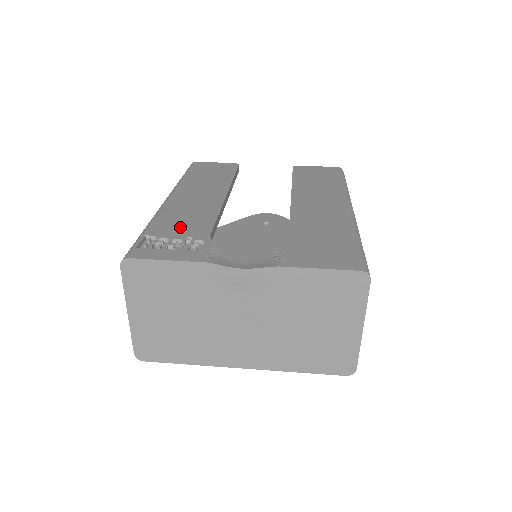
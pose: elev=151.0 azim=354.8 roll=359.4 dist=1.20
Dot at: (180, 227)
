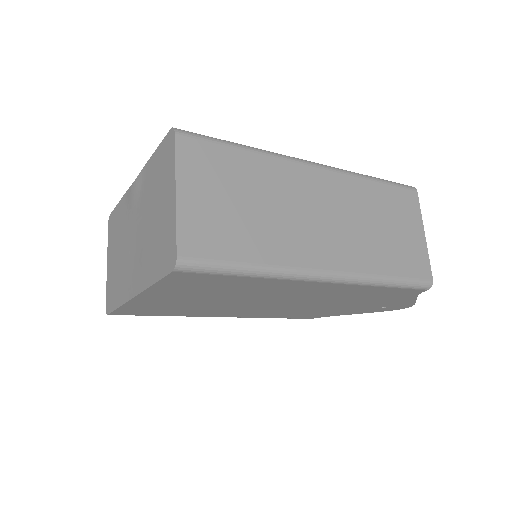
Dot at: occluded
